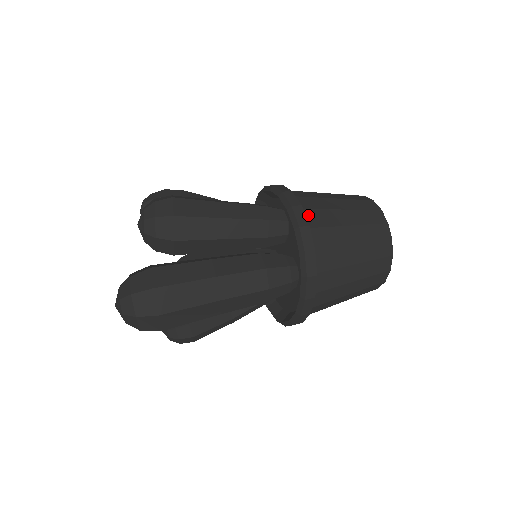
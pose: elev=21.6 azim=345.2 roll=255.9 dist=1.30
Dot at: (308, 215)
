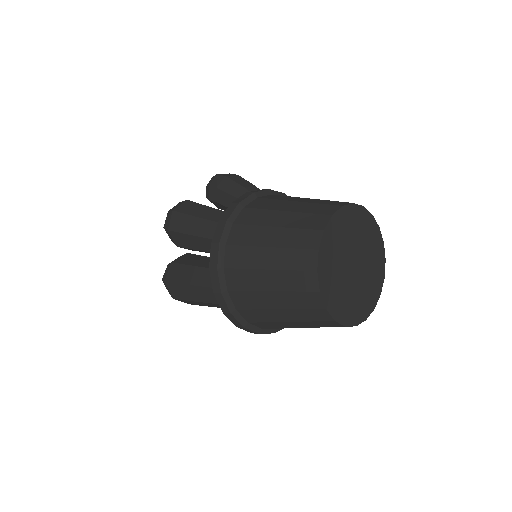
Dot at: (228, 252)
